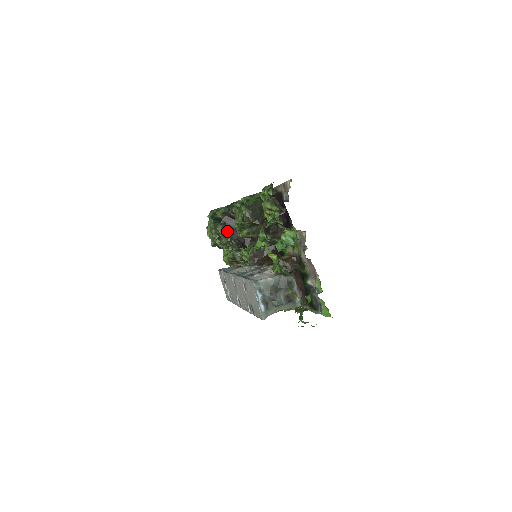
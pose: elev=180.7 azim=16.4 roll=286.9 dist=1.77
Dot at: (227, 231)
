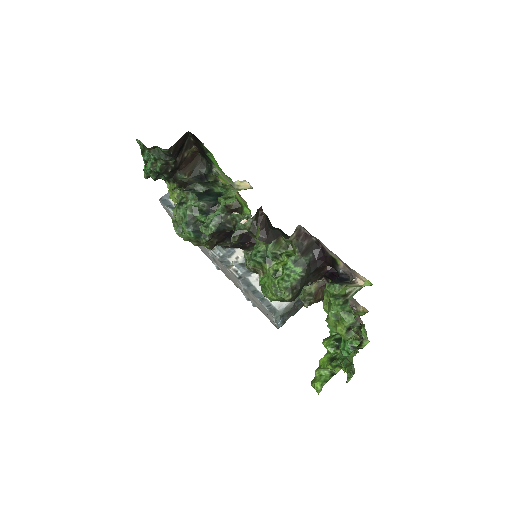
Dot at: (217, 242)
